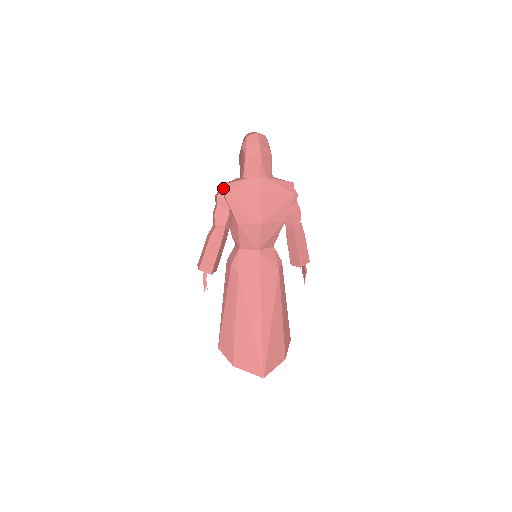
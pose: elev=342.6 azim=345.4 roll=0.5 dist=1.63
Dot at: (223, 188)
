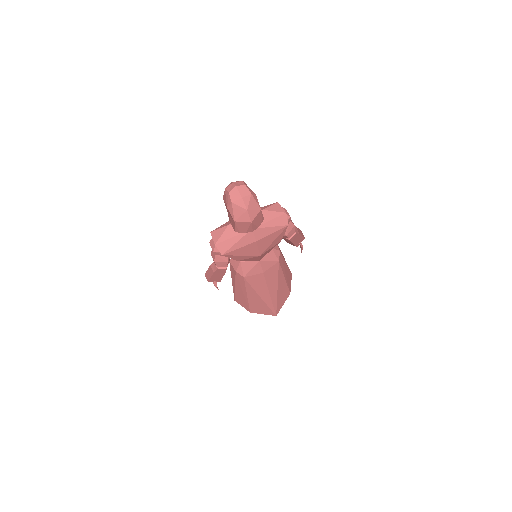
Dot at: (218, 248)
